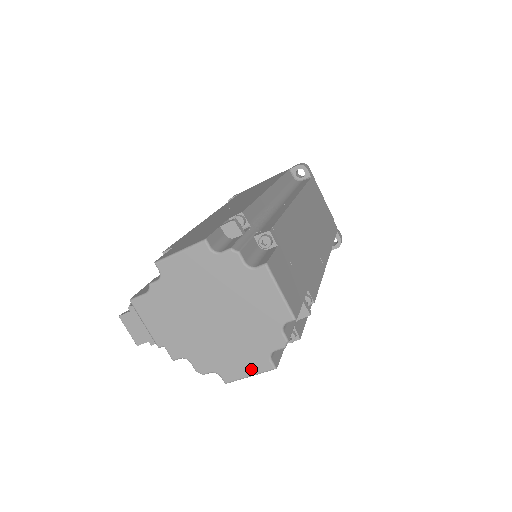
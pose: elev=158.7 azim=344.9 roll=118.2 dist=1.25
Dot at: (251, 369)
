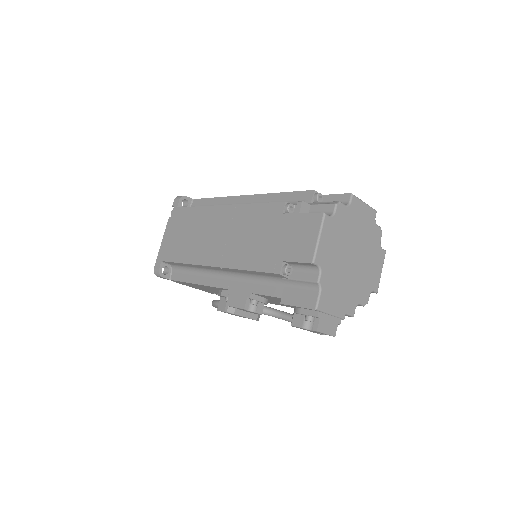
Dot at: (380, 266)
